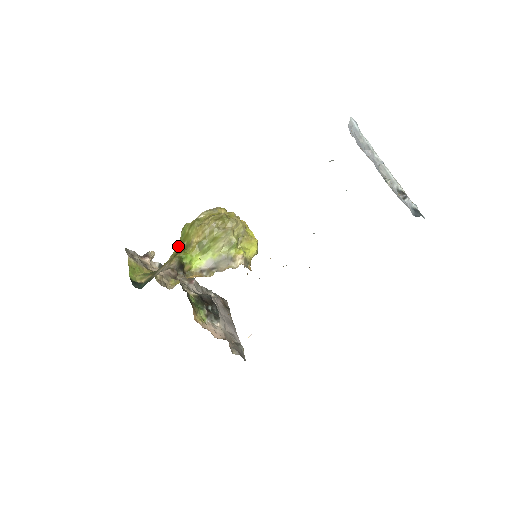
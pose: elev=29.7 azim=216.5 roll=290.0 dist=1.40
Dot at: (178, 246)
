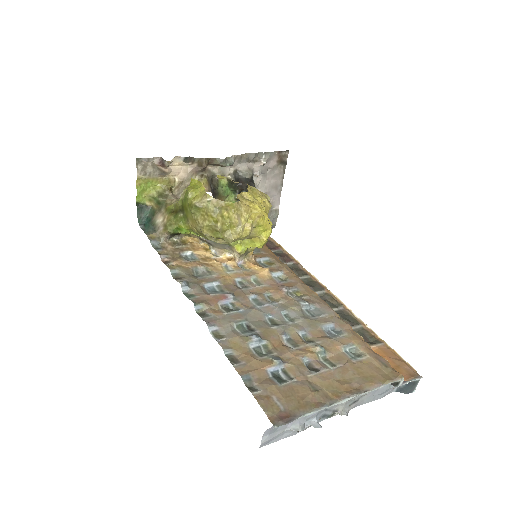
Dot at: (180, 204)
